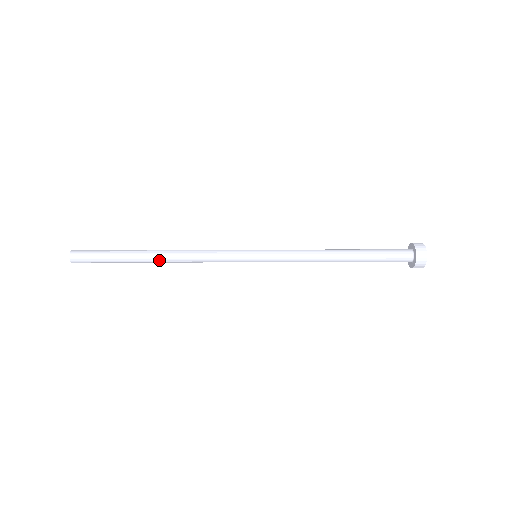
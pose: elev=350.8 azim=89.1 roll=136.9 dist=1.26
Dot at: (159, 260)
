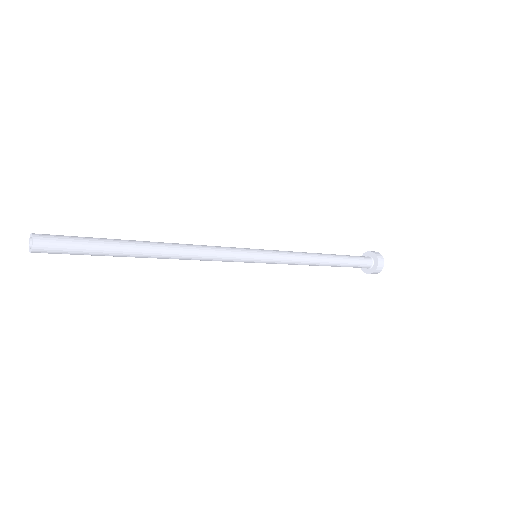
Dot at: (160, 251)
